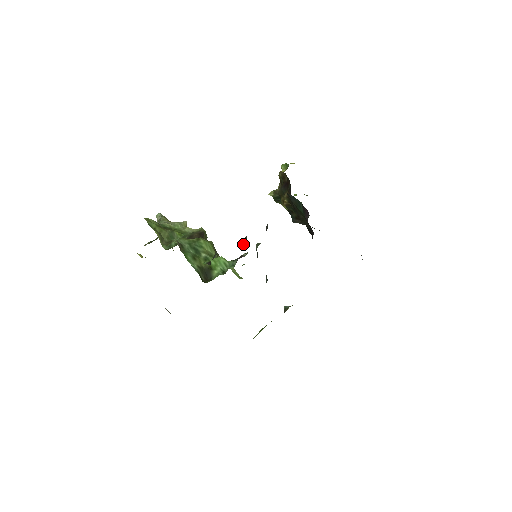
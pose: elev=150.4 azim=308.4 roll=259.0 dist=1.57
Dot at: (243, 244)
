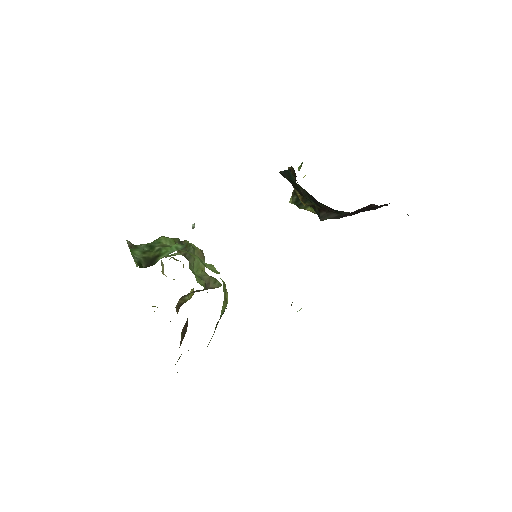
Dot at: occluded
